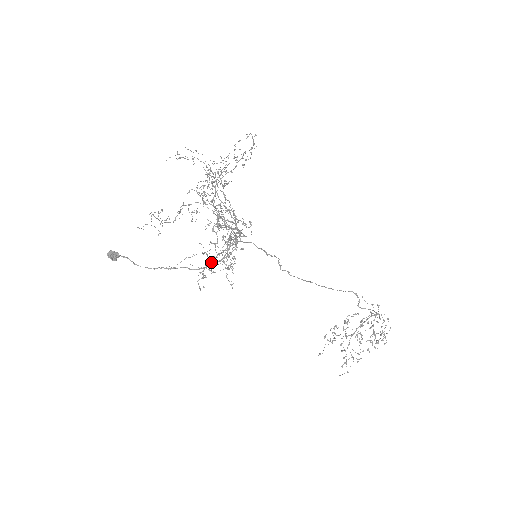
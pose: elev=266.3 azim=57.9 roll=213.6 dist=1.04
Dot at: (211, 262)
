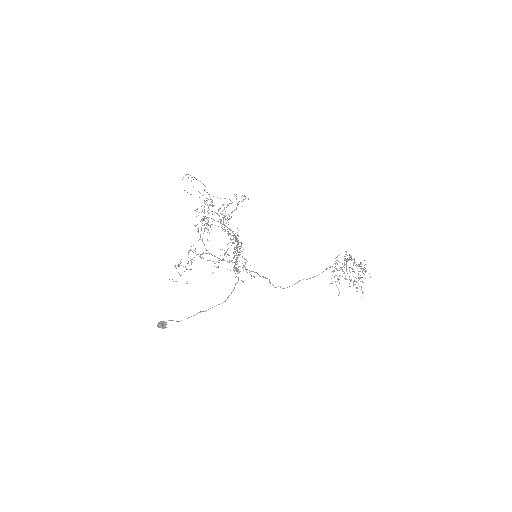
Dot at: occluded
